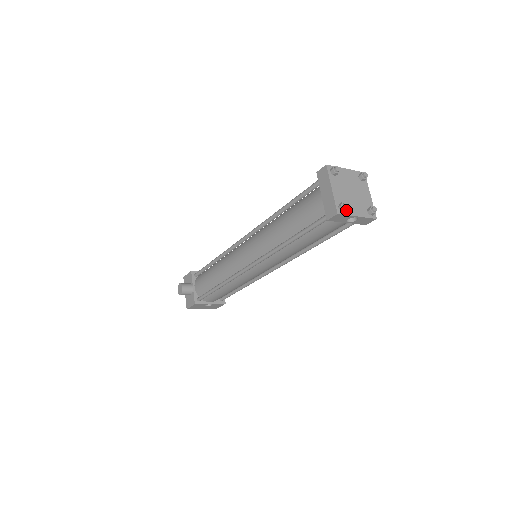
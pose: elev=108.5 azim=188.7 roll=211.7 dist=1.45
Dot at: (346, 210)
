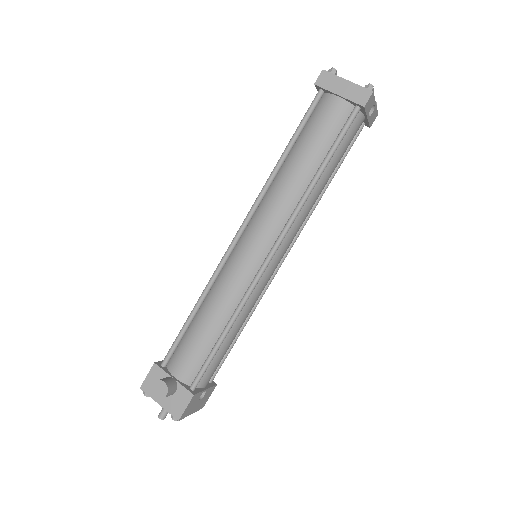
Dot at: occluded
